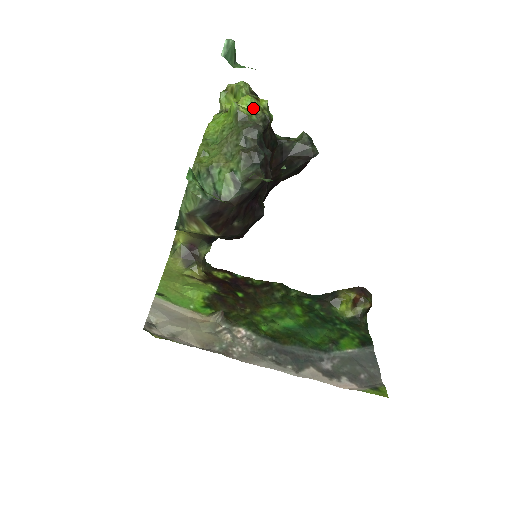
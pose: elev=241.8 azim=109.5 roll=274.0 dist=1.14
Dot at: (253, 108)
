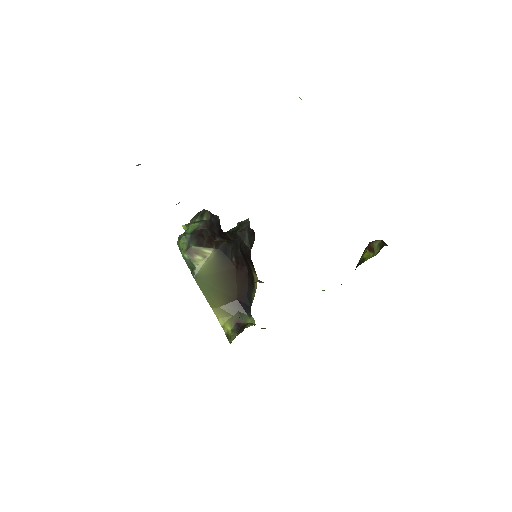
Dot at: occluded
